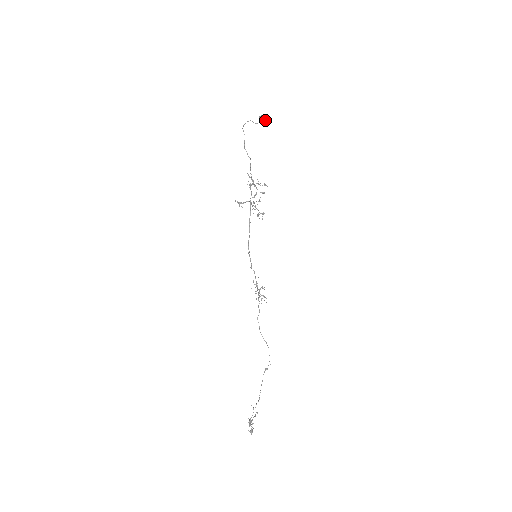
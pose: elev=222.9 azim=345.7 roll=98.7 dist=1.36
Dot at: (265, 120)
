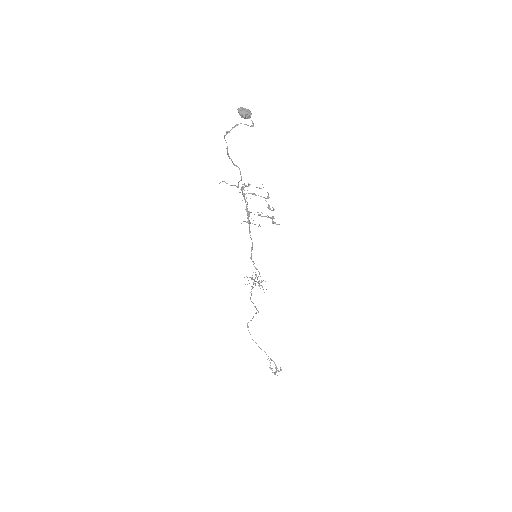
Dot at: occluded
